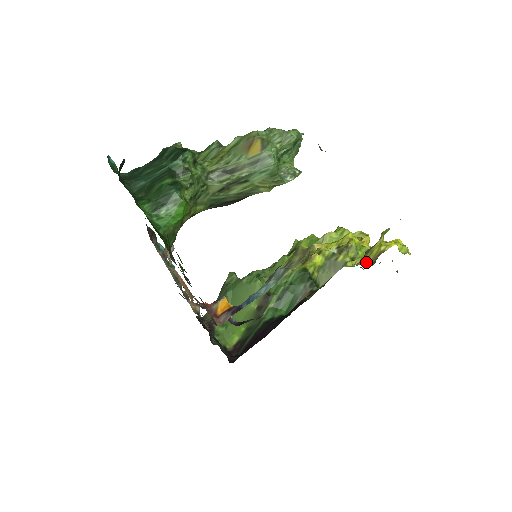
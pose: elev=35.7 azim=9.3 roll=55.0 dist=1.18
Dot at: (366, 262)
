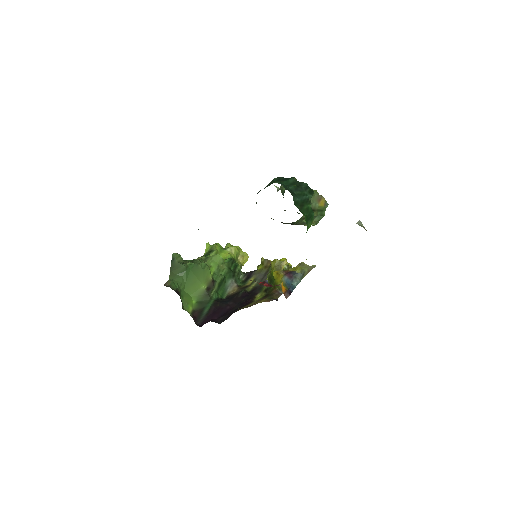
Dot at: occluded
